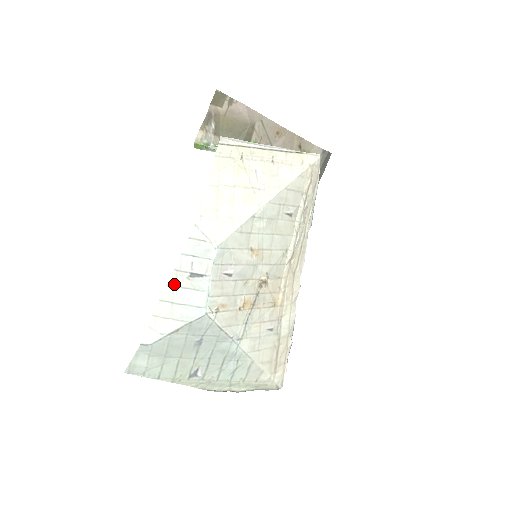
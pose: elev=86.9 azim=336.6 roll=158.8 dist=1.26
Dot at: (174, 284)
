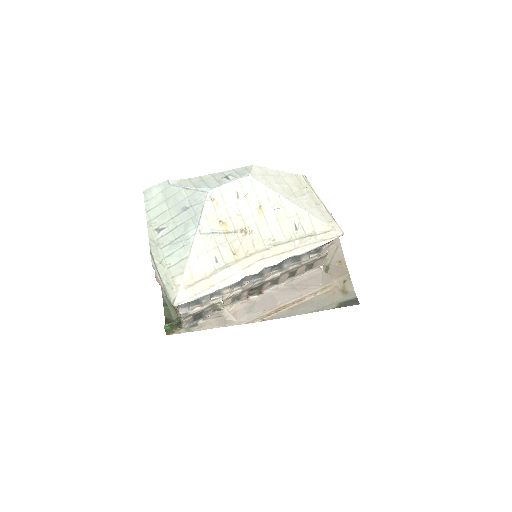
Dot at: (214, 176)
